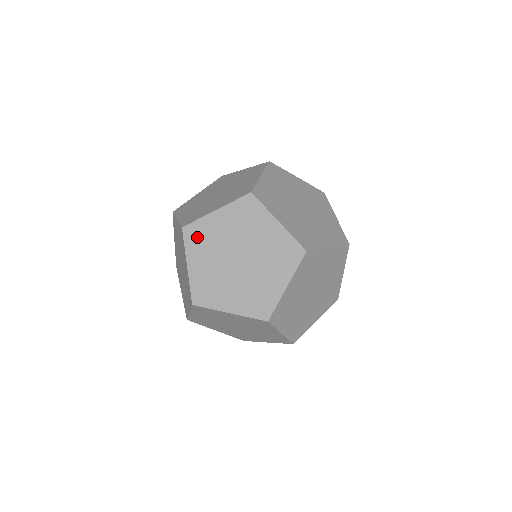
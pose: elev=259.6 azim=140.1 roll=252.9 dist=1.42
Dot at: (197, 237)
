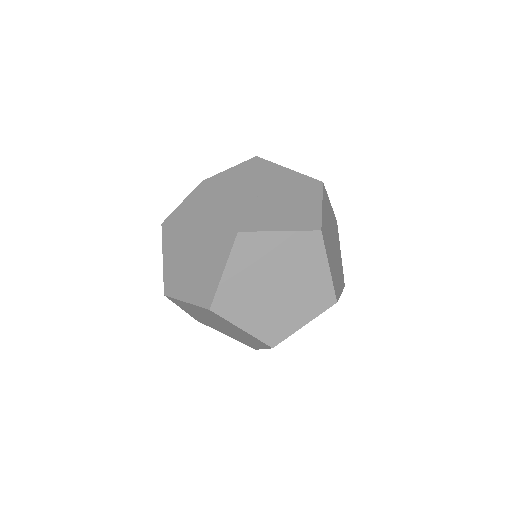
Dot at: (169, 231)
